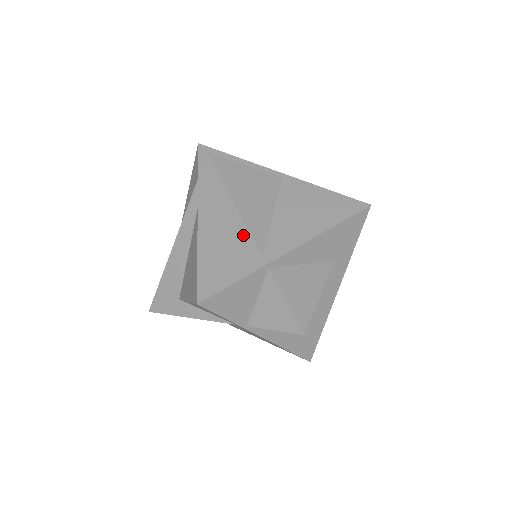
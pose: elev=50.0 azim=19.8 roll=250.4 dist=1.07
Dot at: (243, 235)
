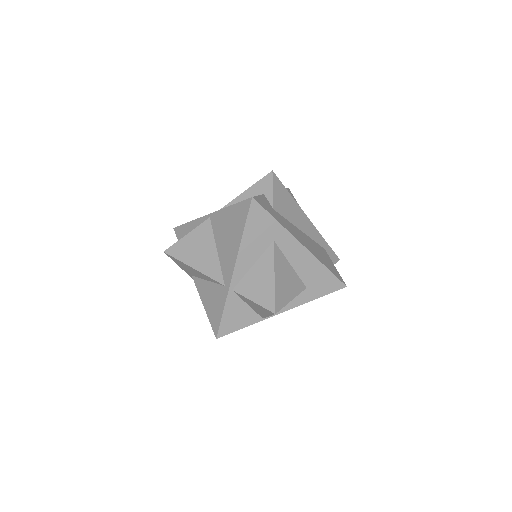
Dot at: (211, 280)
